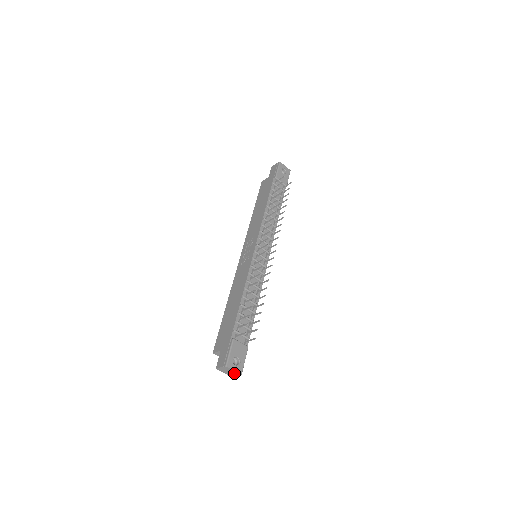
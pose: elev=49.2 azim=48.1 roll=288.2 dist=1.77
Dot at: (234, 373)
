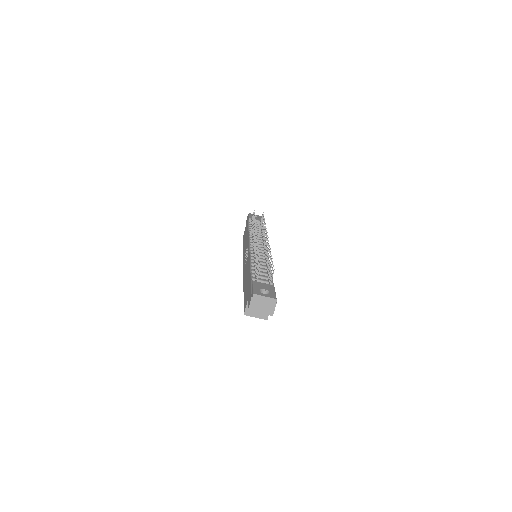
Dot at: (268, 304)
